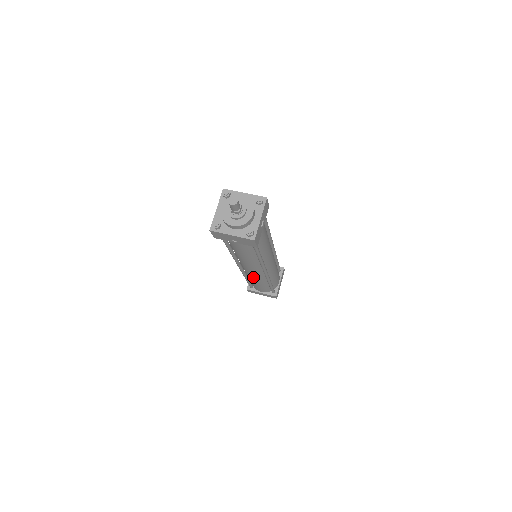
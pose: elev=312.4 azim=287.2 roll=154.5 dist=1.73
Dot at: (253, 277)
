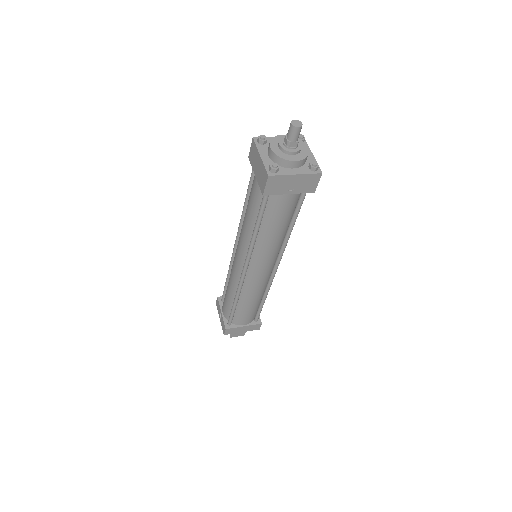
Dot at: (255, 288)
